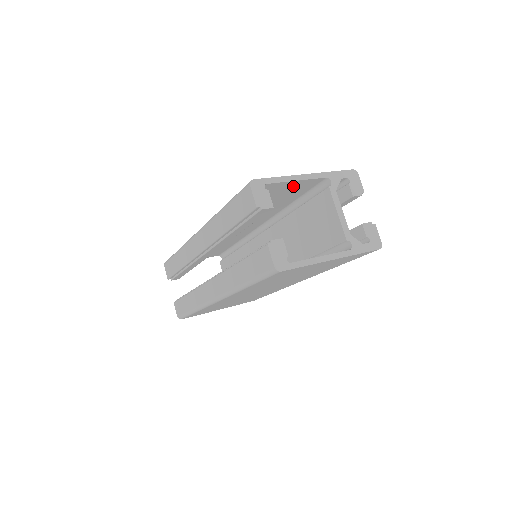
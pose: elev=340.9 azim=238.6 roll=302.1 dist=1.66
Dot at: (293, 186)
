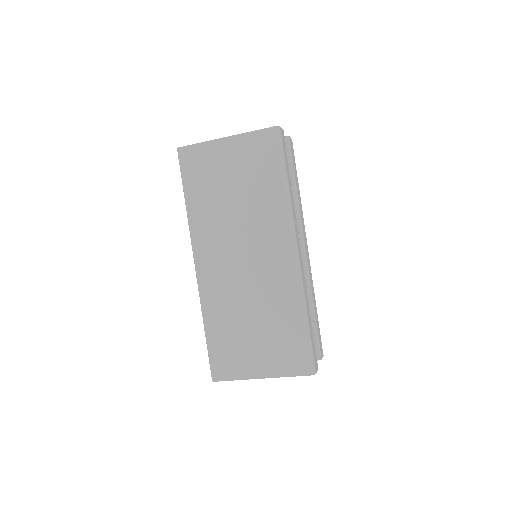
Dot at: occluded
